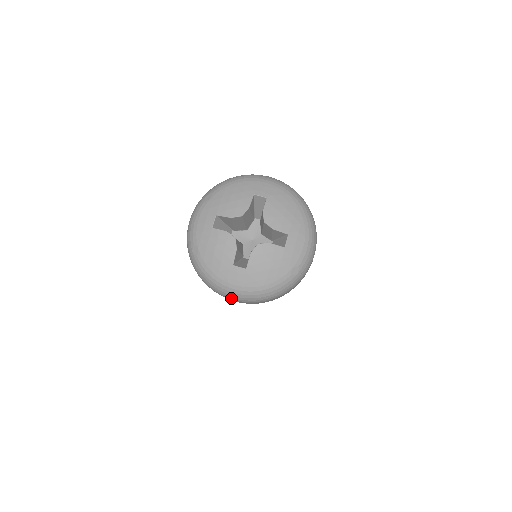
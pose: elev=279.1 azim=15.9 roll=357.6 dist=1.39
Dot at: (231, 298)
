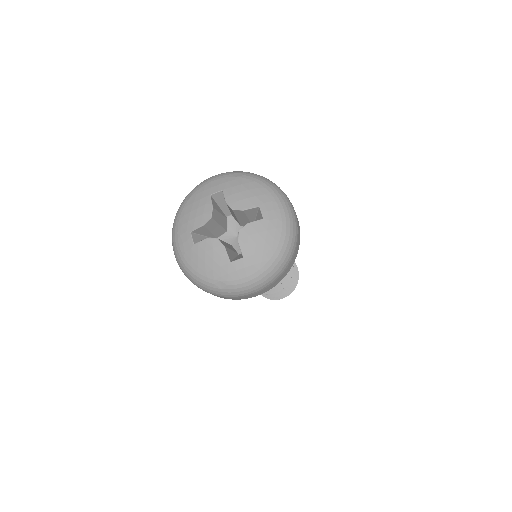
Dot at: occluded
